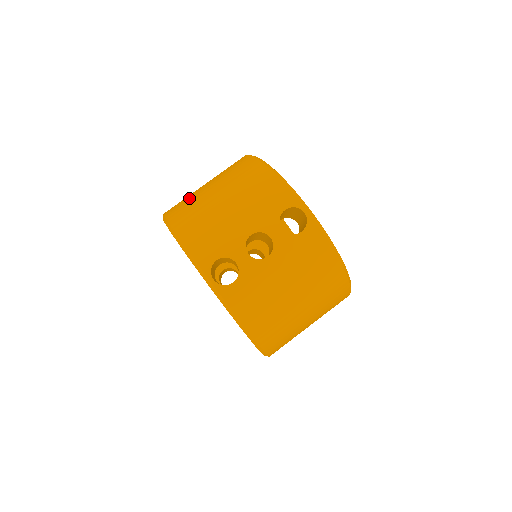
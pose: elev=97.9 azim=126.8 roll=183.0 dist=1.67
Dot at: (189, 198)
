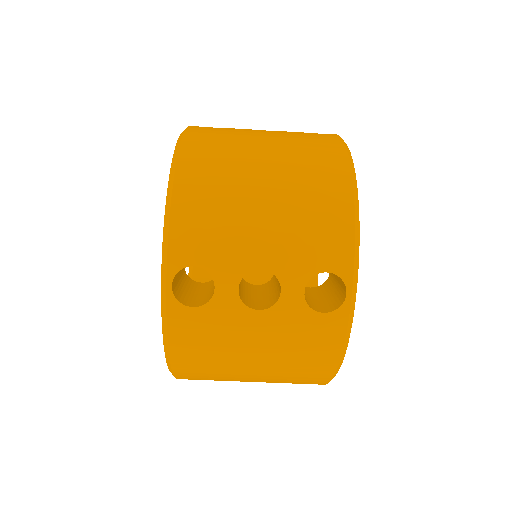
Dot at: (229, 140)
